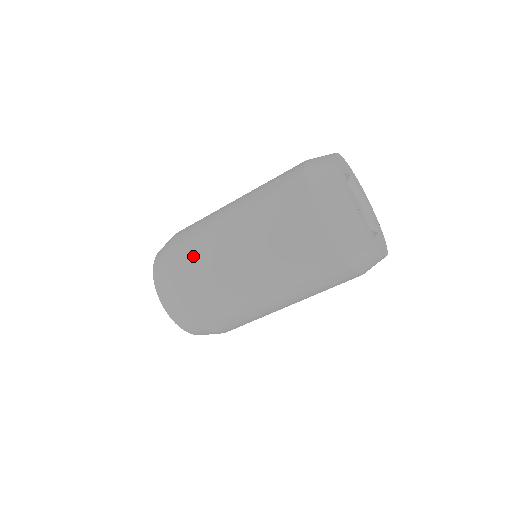
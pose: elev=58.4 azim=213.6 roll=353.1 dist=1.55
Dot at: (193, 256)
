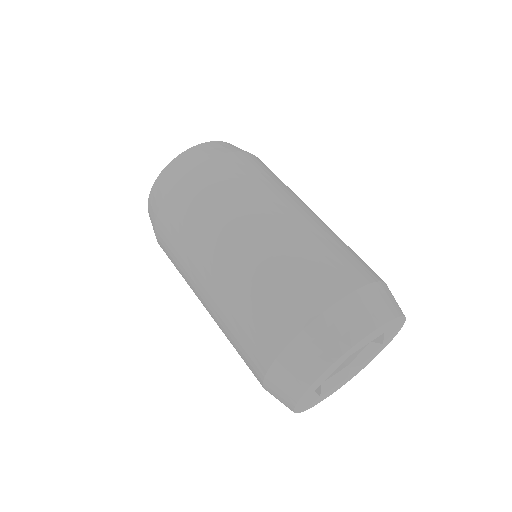
Dot at: (180, 229)
